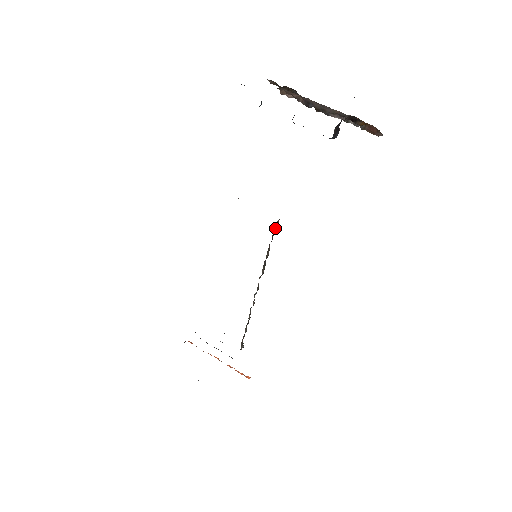
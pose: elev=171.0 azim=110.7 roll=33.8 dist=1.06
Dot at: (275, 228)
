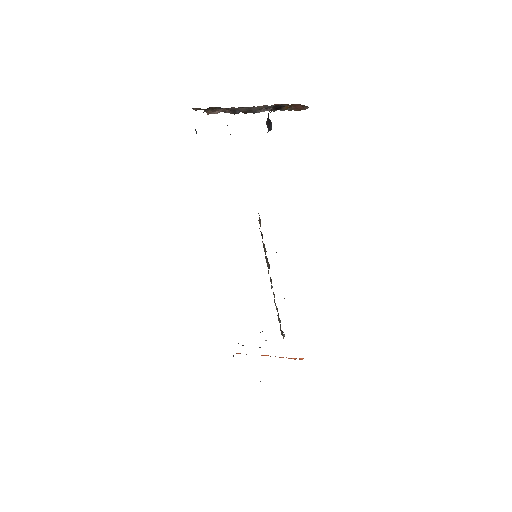
Dot at: (260, 226)
